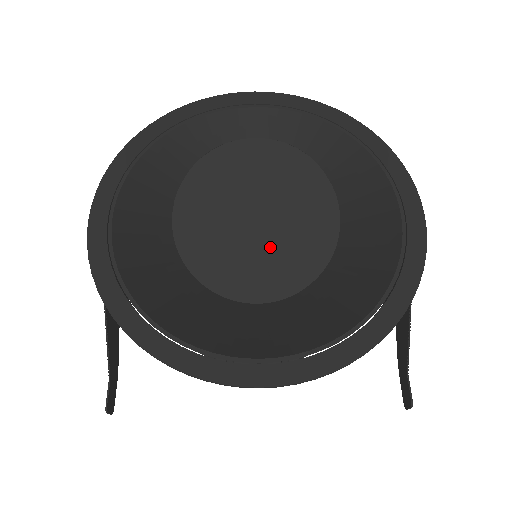
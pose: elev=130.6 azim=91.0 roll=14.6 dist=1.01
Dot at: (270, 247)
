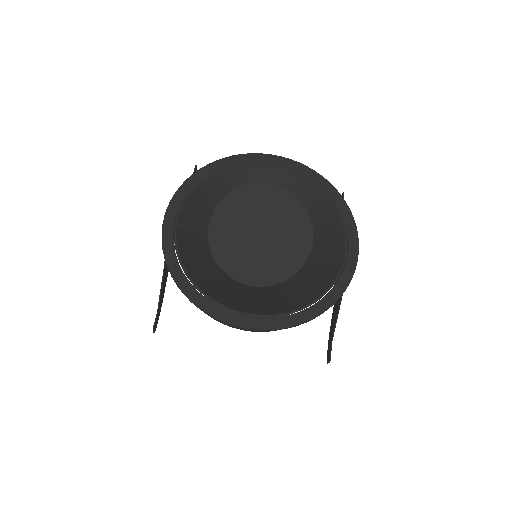
Dot at: (266, 253)
